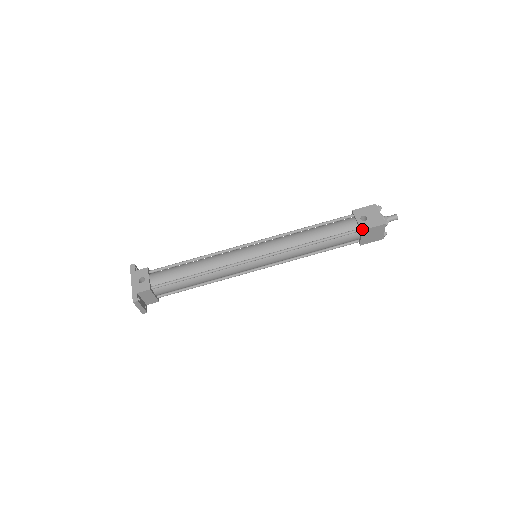
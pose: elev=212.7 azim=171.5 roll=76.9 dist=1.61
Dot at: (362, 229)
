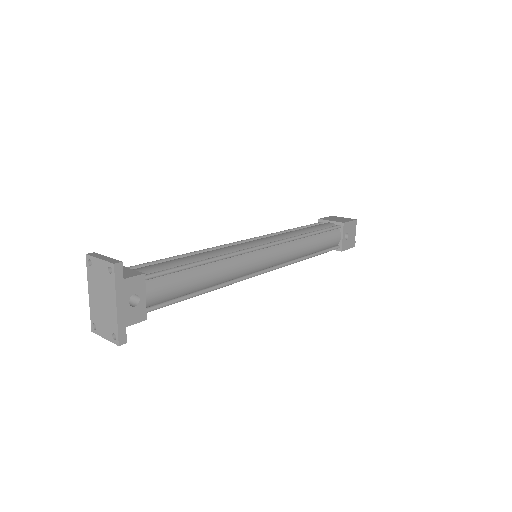
Dot at: (343, 250)
